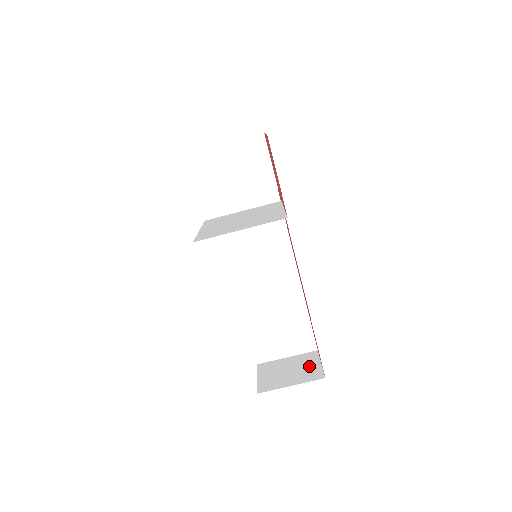
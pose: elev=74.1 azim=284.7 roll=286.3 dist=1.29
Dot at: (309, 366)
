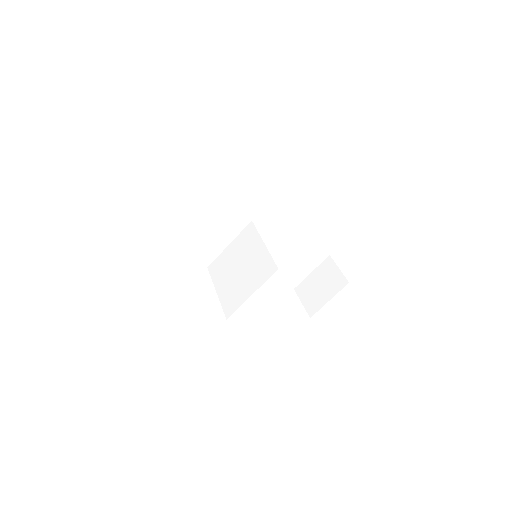
Dot at: (332, 275)
